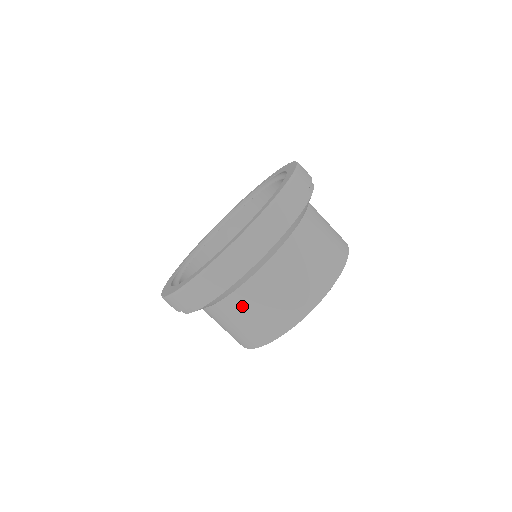
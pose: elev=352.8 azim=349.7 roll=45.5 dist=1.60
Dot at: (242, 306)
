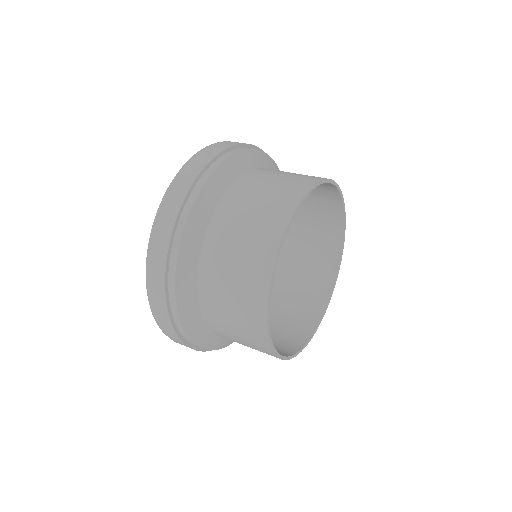
Dot at: (216, 267)
